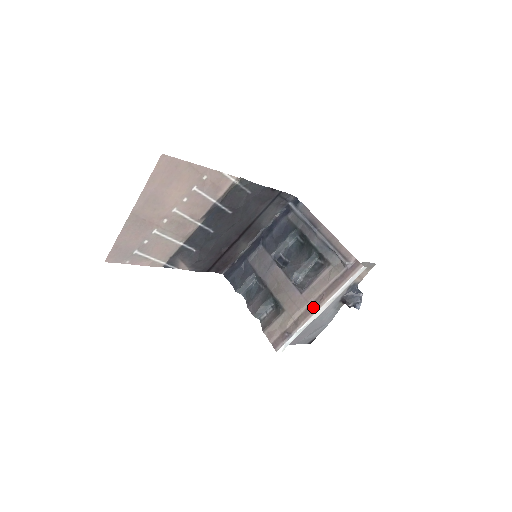
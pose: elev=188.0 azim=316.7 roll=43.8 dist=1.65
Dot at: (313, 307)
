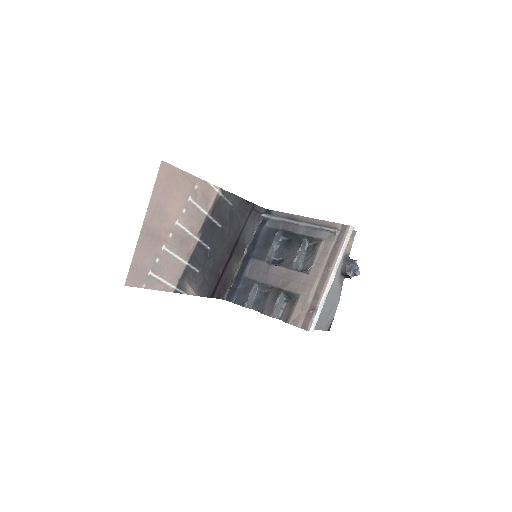
Dot at: (324, 278)
